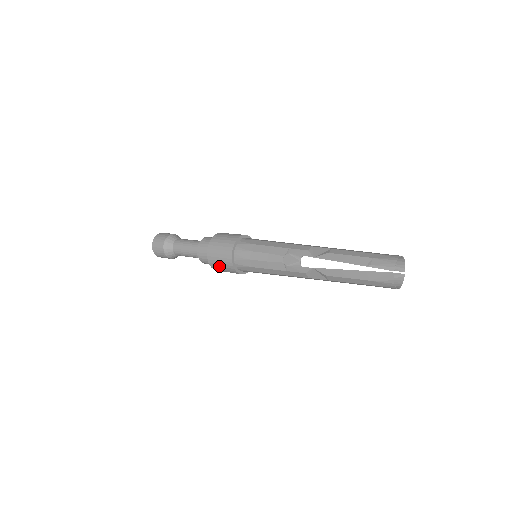
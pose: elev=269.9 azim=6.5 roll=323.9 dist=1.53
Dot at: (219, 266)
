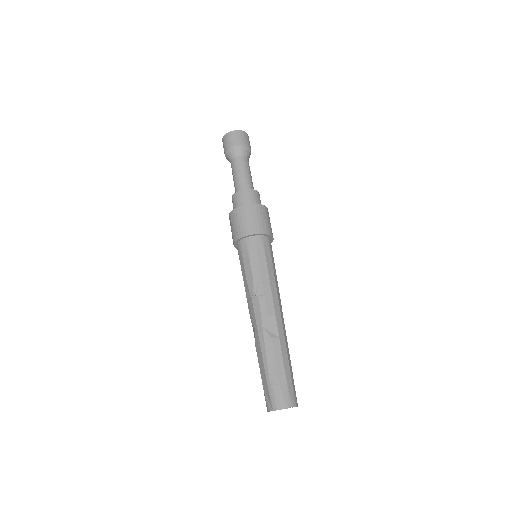
Dot at: (231, 227)
